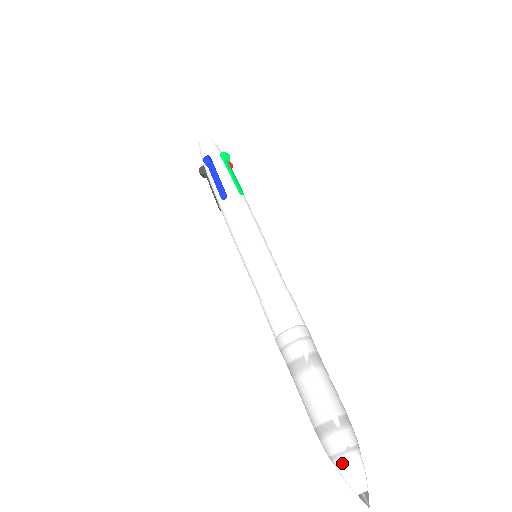
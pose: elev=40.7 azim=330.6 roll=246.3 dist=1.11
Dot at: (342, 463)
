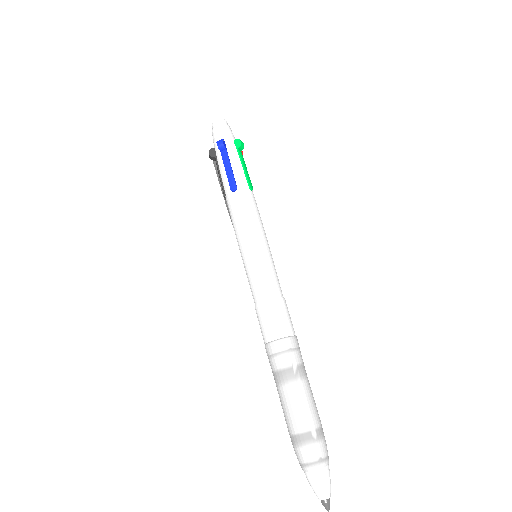
Dot at: (313, 471)
